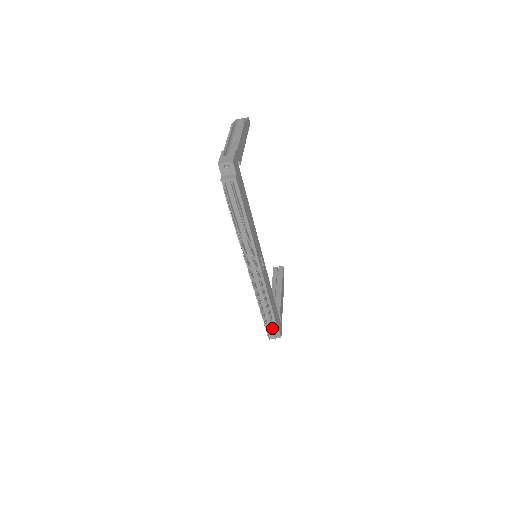
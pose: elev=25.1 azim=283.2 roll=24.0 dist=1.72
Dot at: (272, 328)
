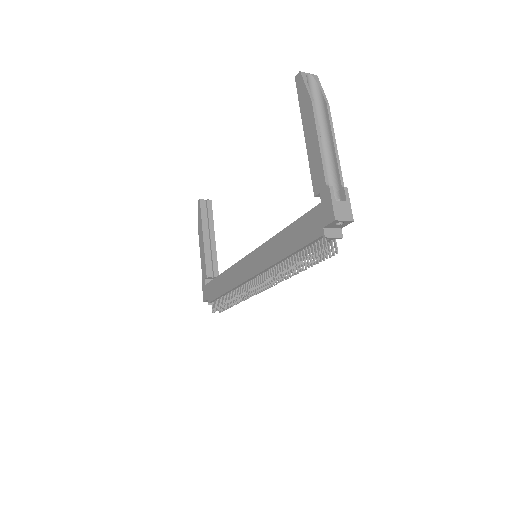
Dot at: occluded
